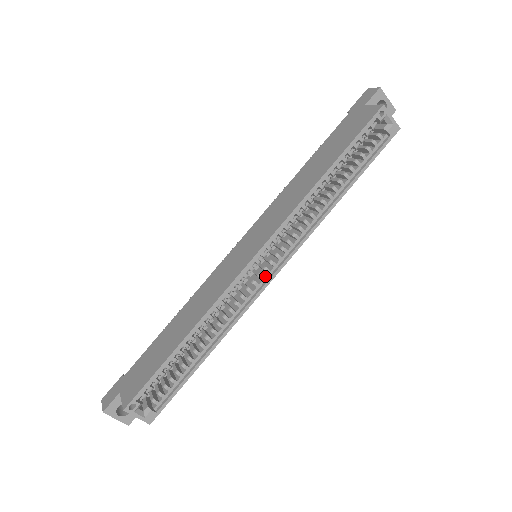
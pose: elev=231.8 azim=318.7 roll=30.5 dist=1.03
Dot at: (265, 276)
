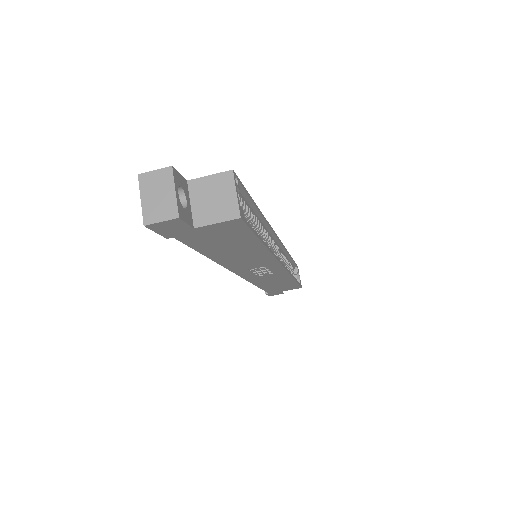
Dot at: occluded
